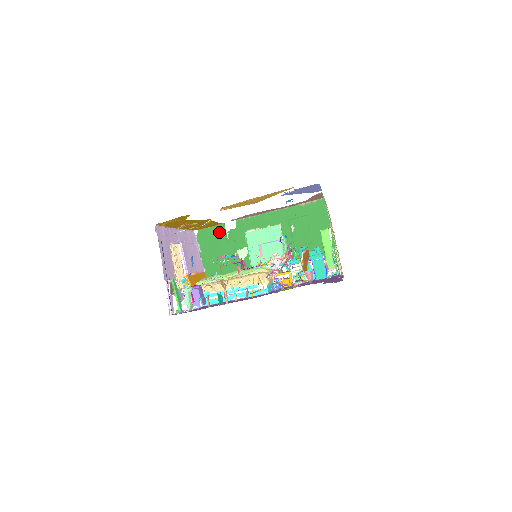
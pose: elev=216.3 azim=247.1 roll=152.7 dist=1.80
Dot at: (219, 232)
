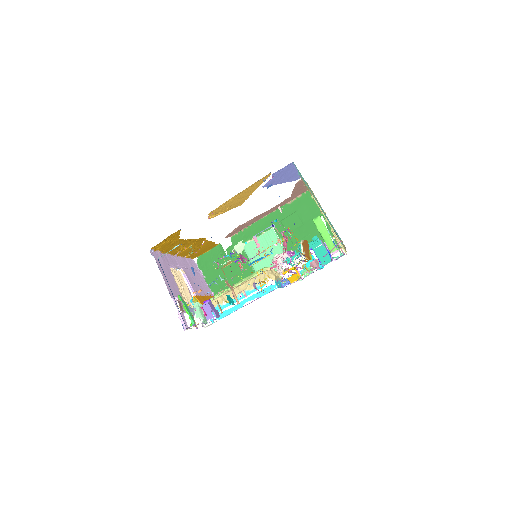
Dot at: (217, 253)
